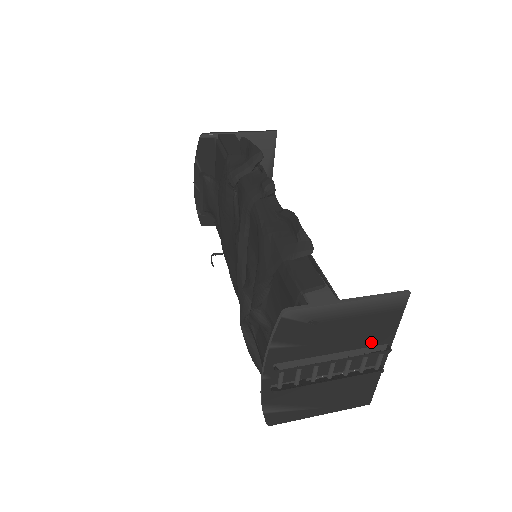
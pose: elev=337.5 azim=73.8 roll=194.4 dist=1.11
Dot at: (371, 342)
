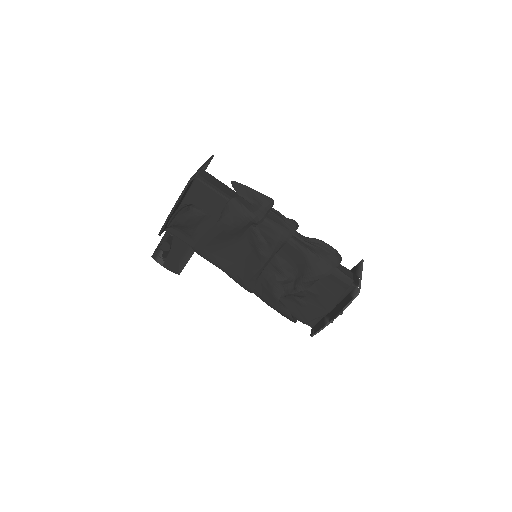
Dot at: occluded
